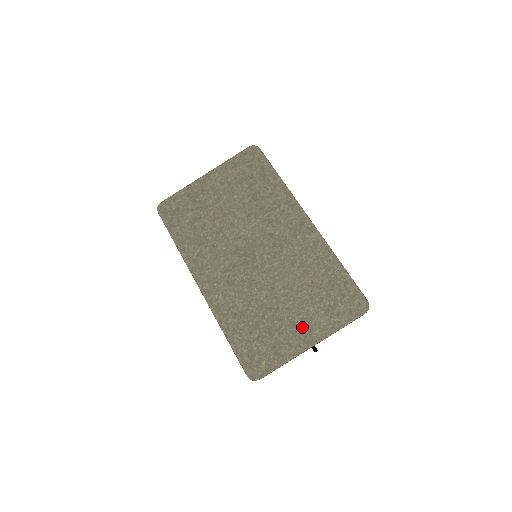
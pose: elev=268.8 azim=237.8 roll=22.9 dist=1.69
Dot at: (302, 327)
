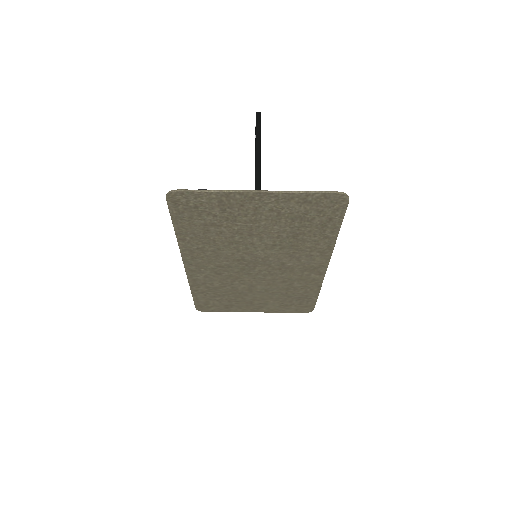
Dot at: (256, 306)
